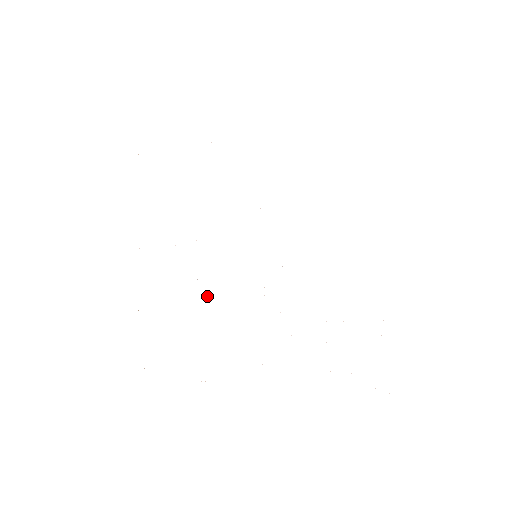
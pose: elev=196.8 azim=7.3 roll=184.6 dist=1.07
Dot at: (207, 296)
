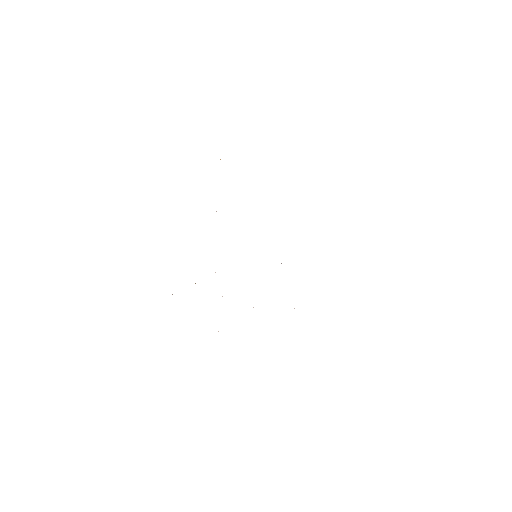
Dot at: occluded
